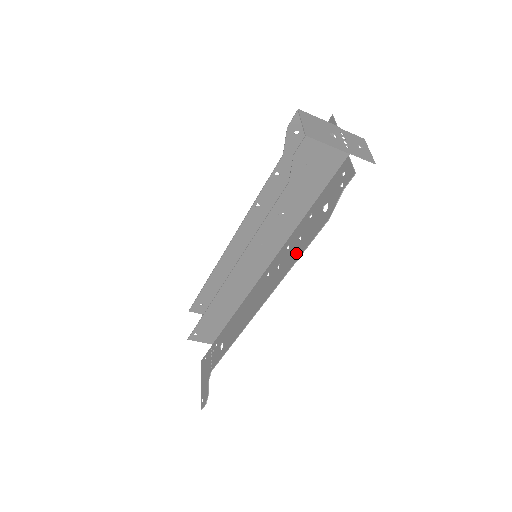
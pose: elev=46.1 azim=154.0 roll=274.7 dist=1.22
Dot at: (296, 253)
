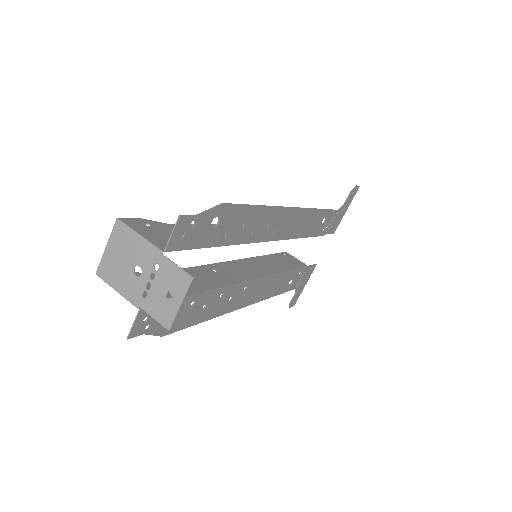
Dot at: (205, 314)
